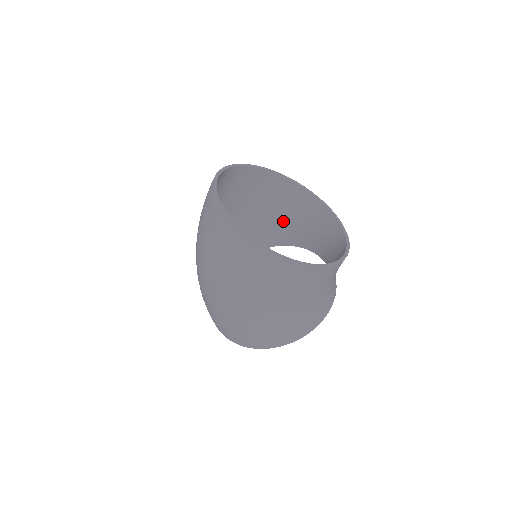
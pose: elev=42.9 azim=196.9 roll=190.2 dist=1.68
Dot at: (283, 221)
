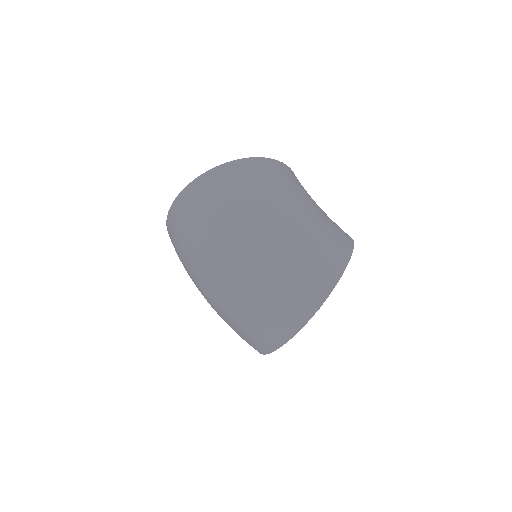
Dot at: occluded
